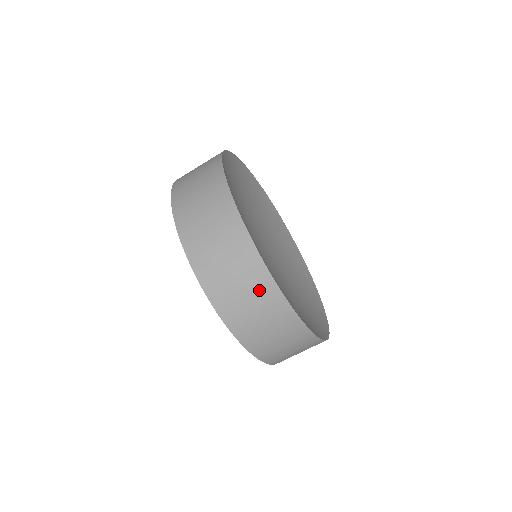
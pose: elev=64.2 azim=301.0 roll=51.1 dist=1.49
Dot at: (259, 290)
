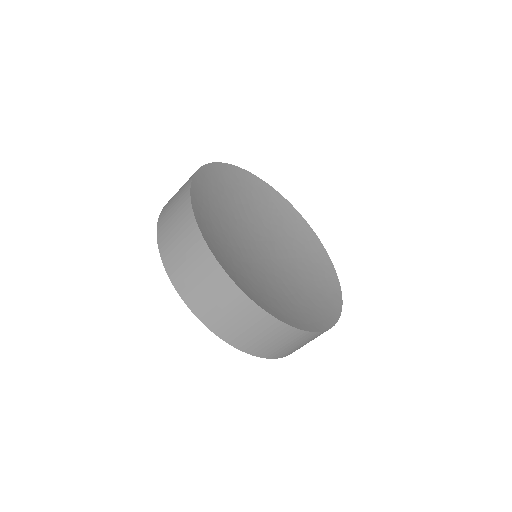
Dot at: (248, 315)
